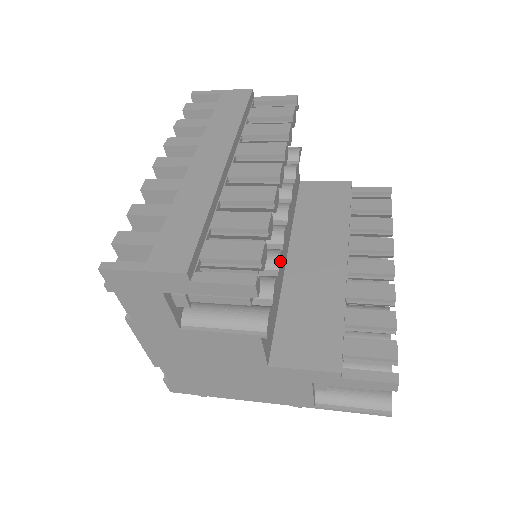
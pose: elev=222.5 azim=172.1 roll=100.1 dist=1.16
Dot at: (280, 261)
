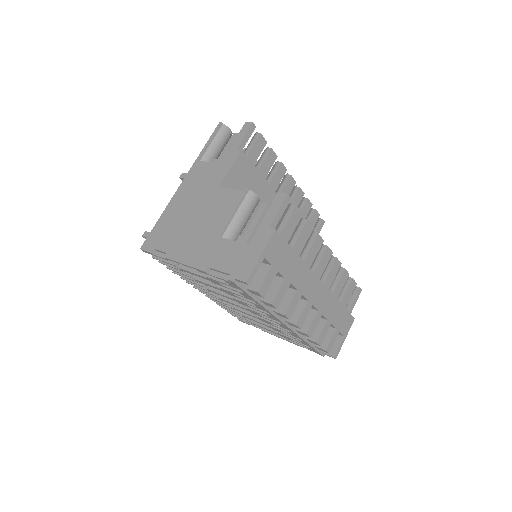
Dot at: occluded
